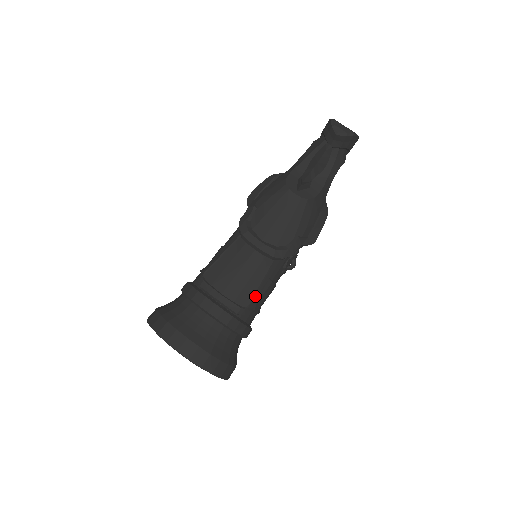
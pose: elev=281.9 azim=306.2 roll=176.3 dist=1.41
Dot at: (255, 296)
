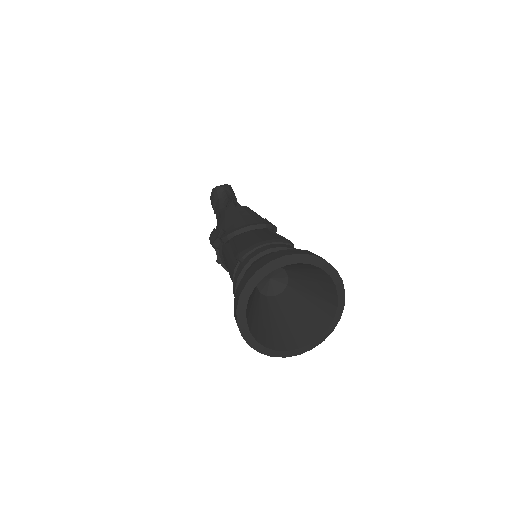
Dot at: (285, 238)
